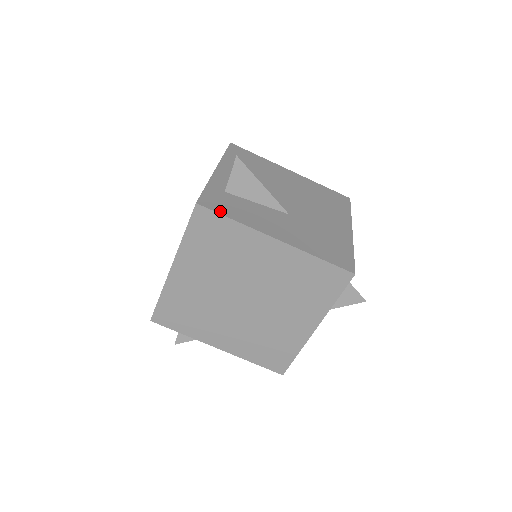
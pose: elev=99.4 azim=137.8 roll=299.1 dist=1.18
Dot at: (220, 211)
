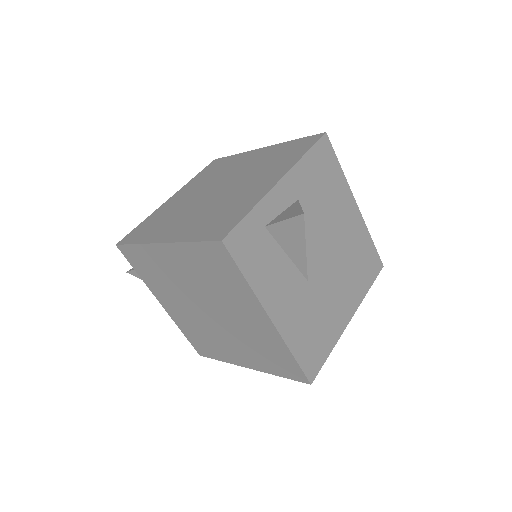
Dot at: (240, 261)
